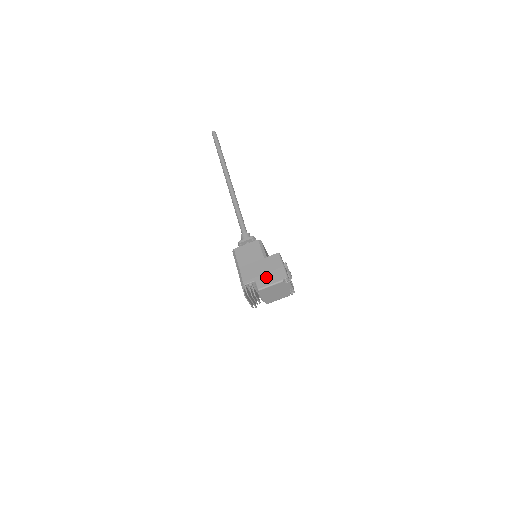
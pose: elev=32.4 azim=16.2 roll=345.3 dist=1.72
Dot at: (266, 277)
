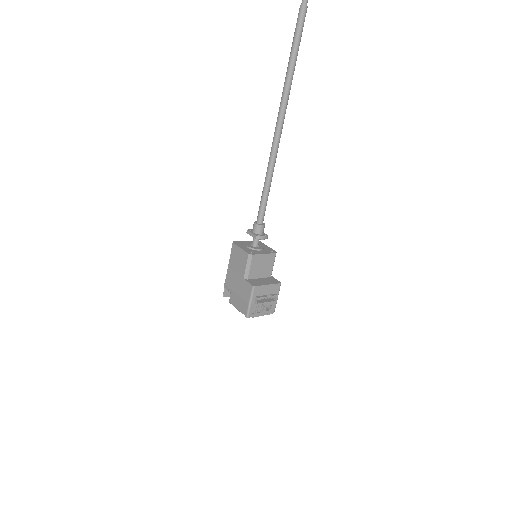
Dot at: (236, 298)
